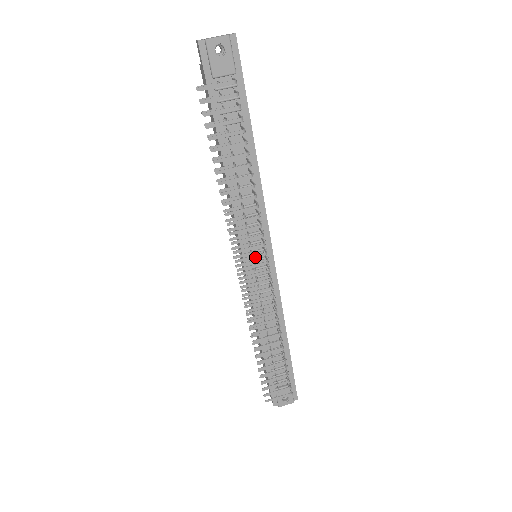
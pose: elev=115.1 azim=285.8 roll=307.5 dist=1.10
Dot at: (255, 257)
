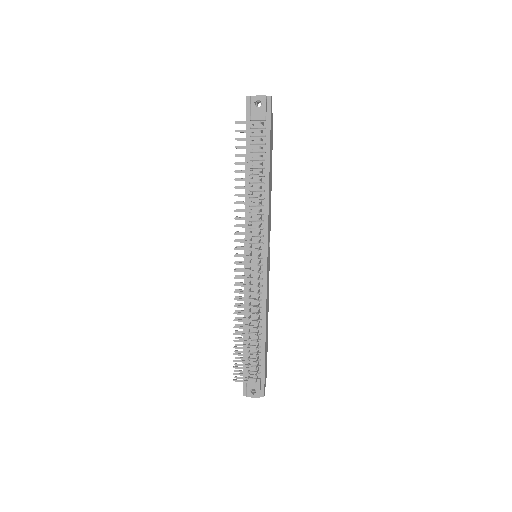
Dot at: occluded
